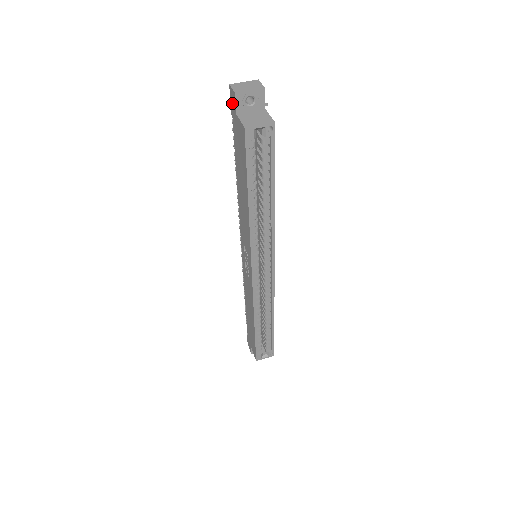
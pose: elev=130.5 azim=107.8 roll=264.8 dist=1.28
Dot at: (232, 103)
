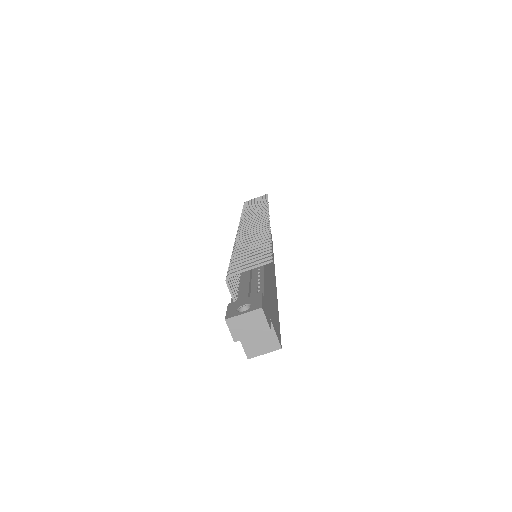
Dot at: occluded
